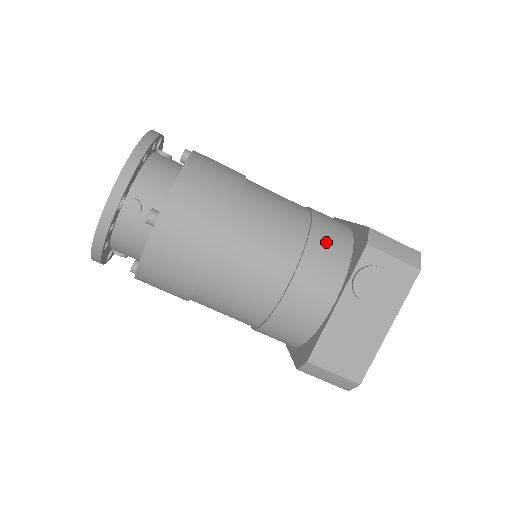
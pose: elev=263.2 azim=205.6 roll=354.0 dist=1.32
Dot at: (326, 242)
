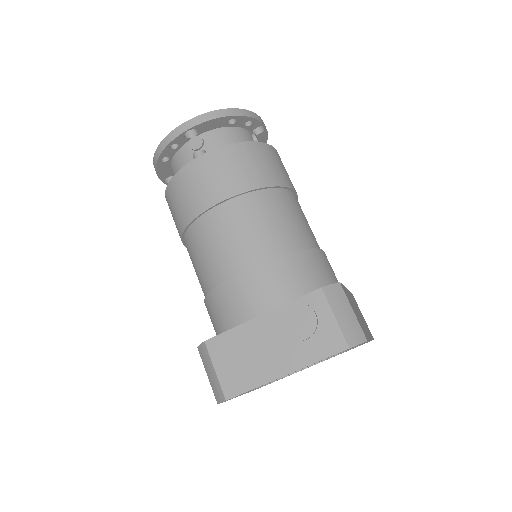
Dot at: (299, 269)
